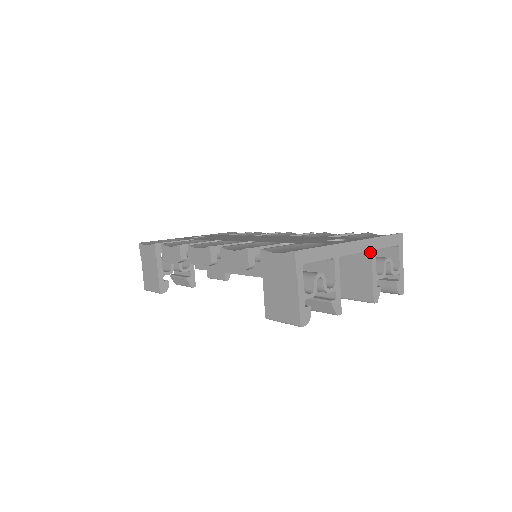
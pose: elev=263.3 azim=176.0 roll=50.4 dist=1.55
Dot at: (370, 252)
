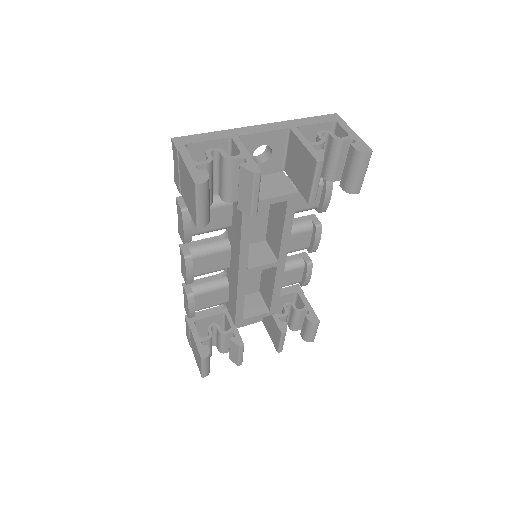
Dot at: (290, 131)
